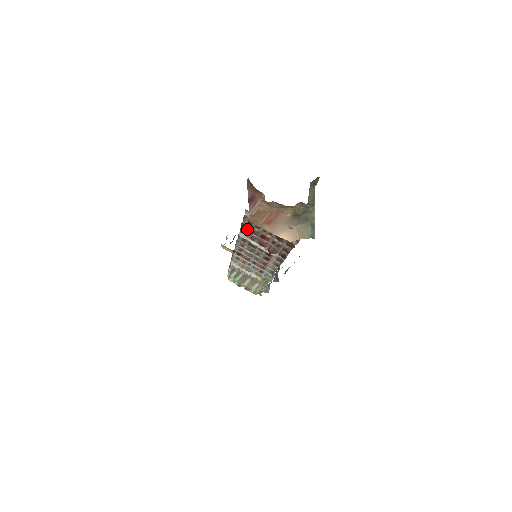
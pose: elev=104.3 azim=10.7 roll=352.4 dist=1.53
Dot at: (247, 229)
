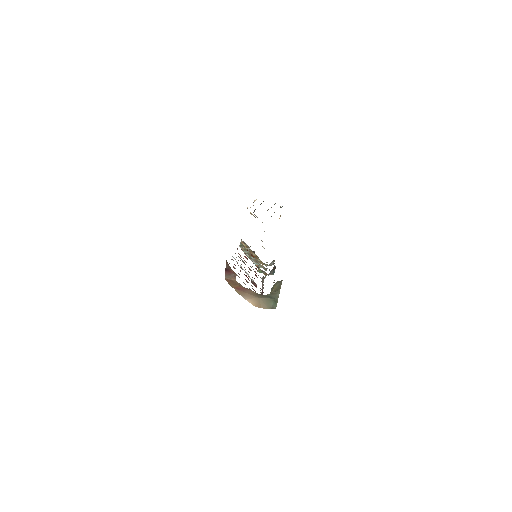
Dot at: (234, 264)
